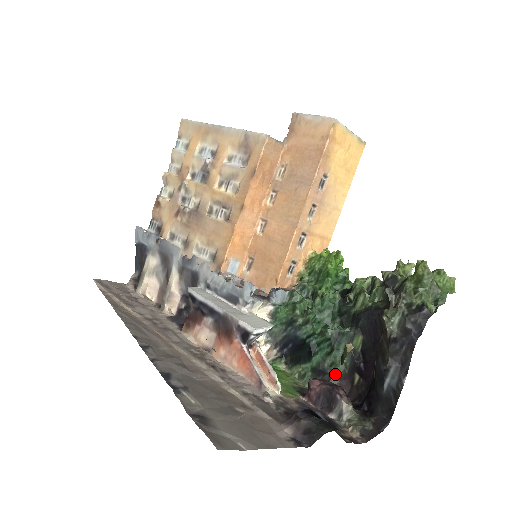
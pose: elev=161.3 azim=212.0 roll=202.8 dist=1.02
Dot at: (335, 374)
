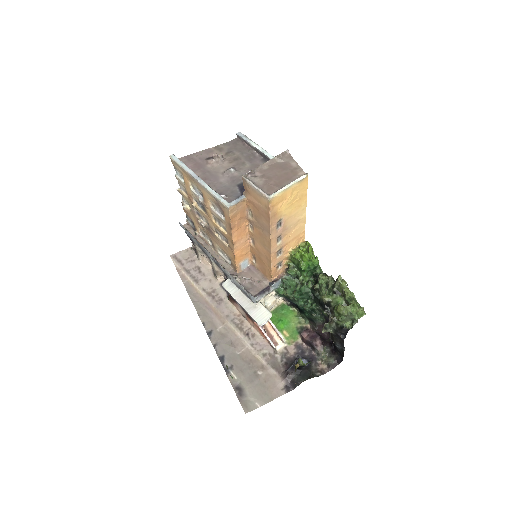
Dot at: (319, 322)
